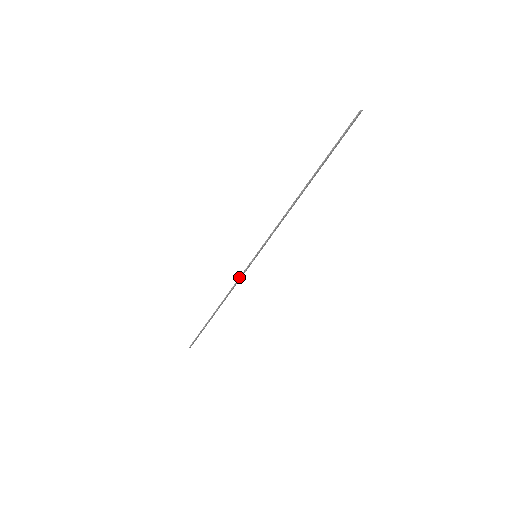
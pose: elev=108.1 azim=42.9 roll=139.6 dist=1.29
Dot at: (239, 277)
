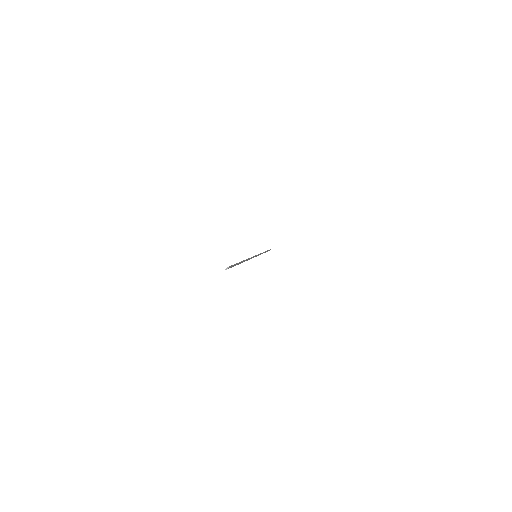
Dot at: occluded
